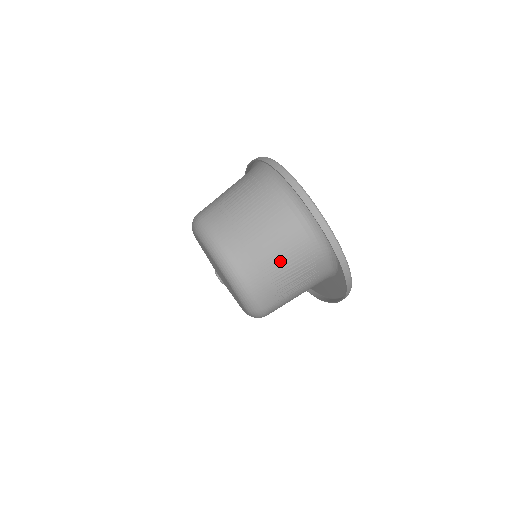
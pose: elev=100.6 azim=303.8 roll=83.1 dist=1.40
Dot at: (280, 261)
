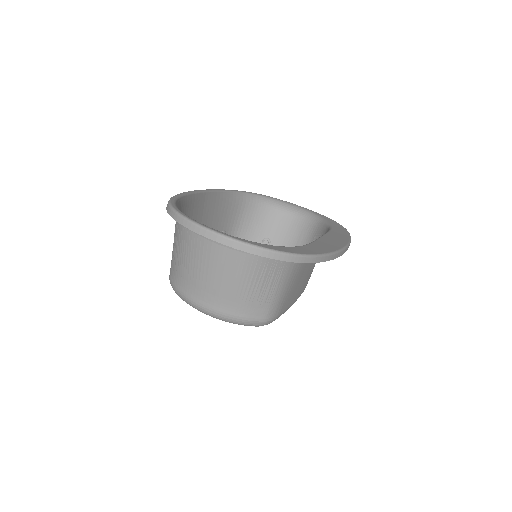
Dot at: (234, 282)
